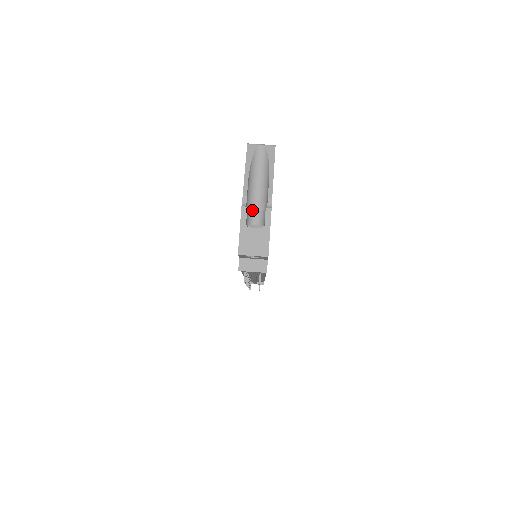
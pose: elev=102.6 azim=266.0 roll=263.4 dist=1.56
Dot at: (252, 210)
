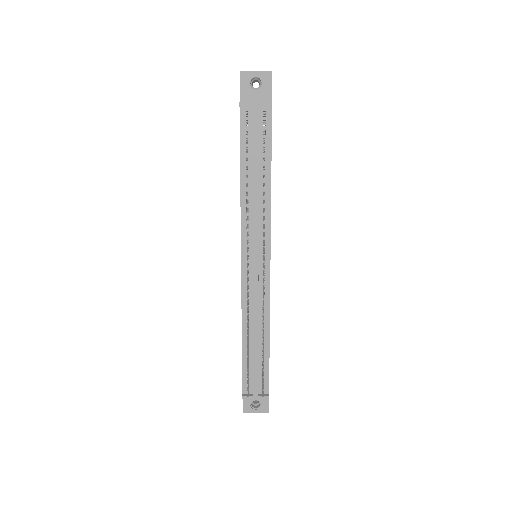
Dot at: occluded
